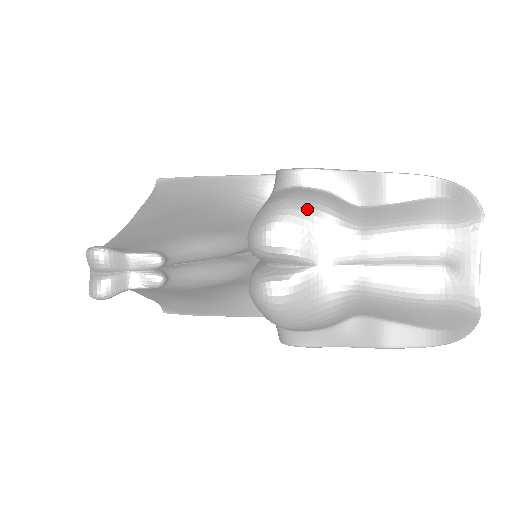
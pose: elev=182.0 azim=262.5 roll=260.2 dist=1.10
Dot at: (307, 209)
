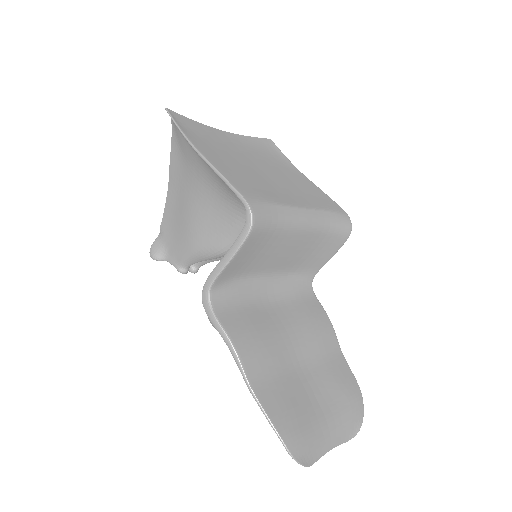
Dot at: occluded
